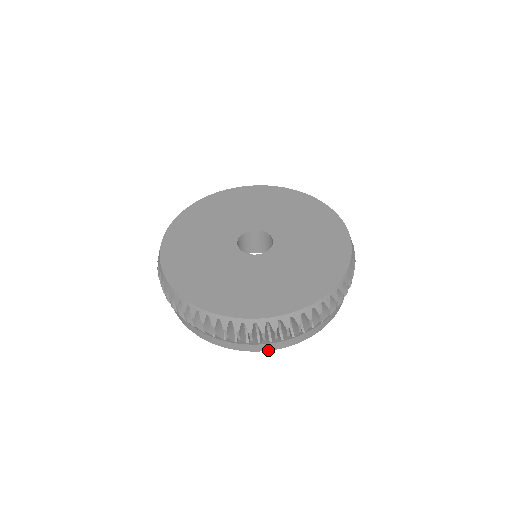
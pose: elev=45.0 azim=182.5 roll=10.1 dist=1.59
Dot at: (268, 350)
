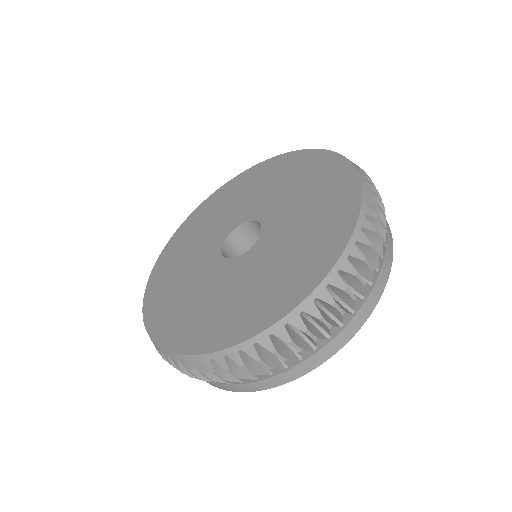
Dot at: (348, 340)
